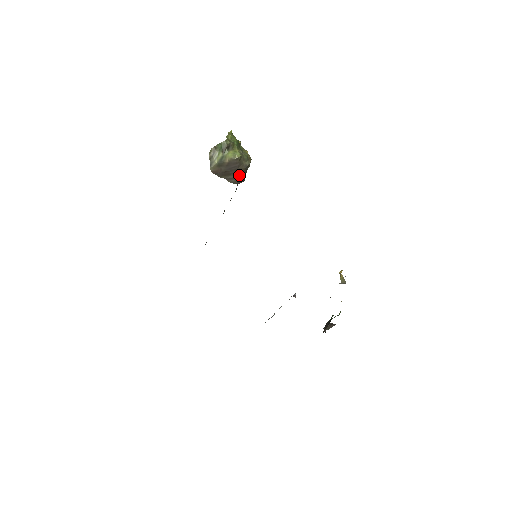
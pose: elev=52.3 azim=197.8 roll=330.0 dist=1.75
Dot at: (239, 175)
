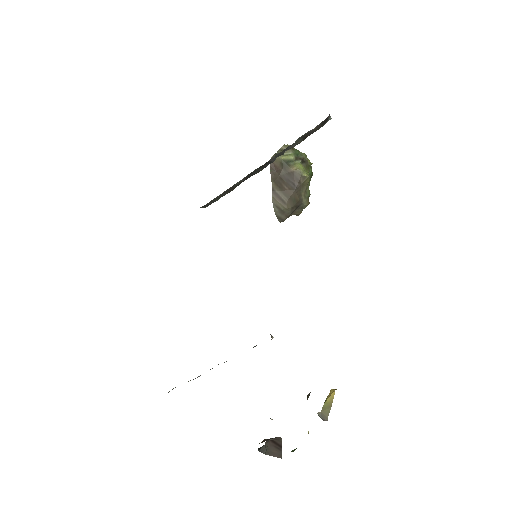
Dot at: (288, 200)
